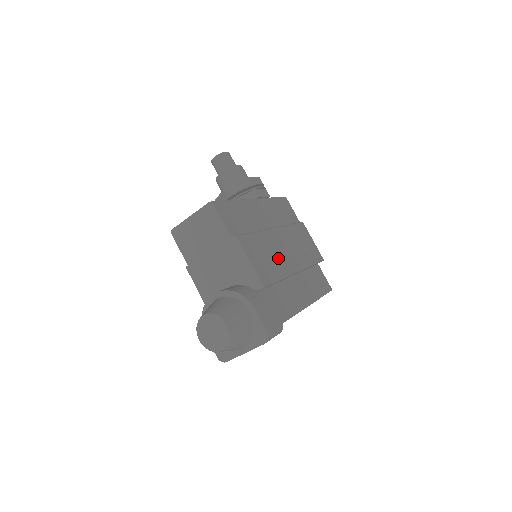
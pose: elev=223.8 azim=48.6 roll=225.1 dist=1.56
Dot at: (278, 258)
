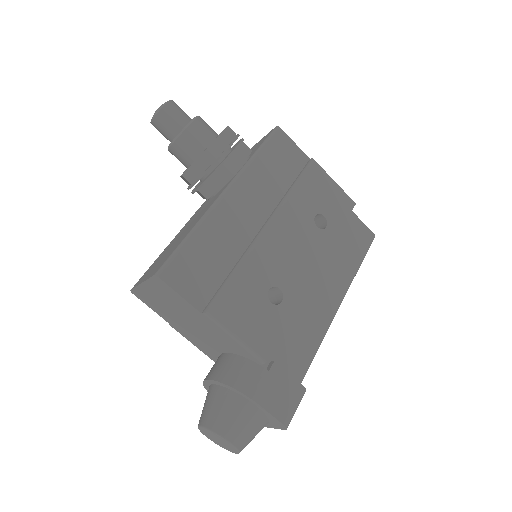
Dot at: (281, 281)
